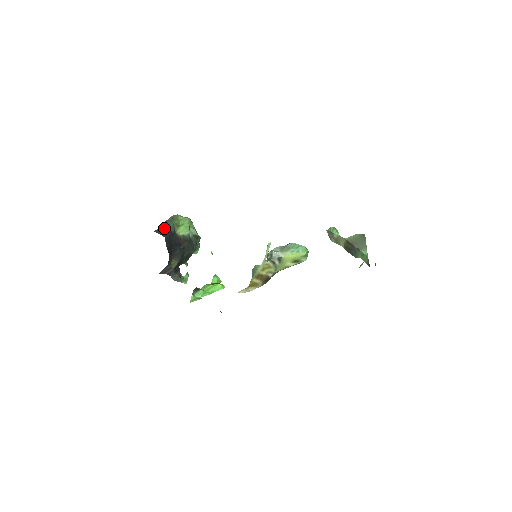
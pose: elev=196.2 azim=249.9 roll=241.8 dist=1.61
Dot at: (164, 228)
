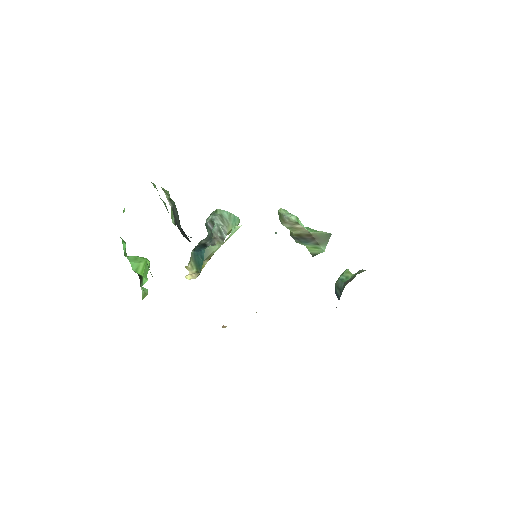
Dot at: (178, 224)
